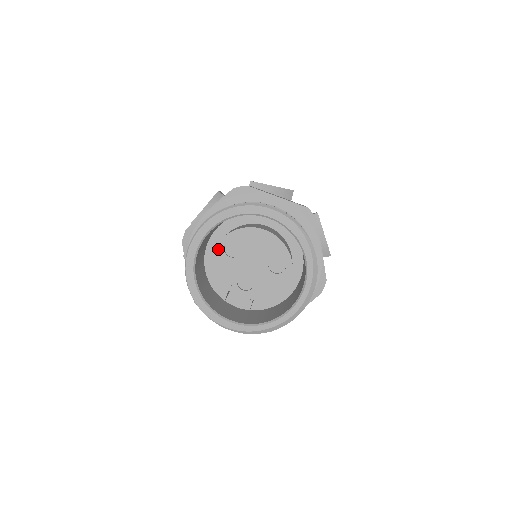
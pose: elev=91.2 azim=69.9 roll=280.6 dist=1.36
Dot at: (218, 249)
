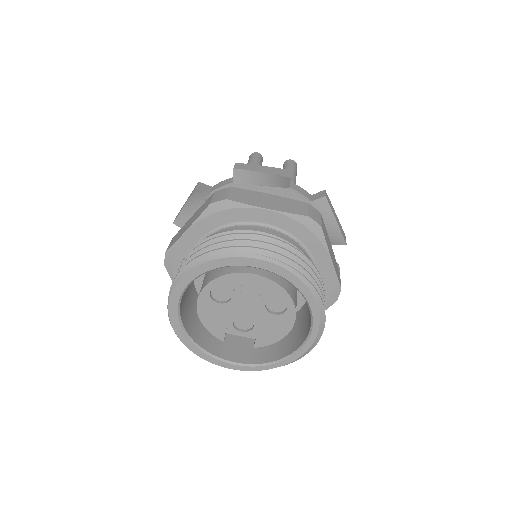
Dot at: (203, 297)
